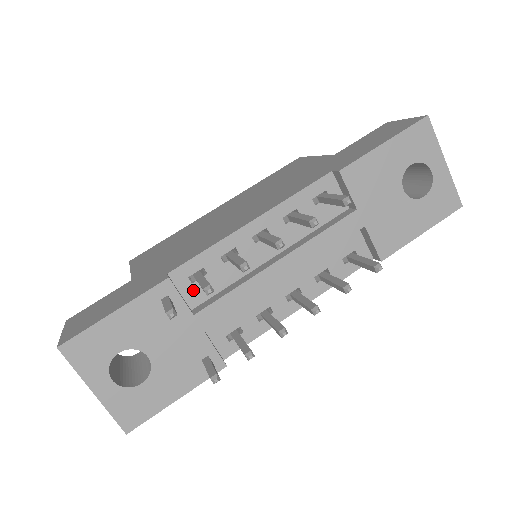
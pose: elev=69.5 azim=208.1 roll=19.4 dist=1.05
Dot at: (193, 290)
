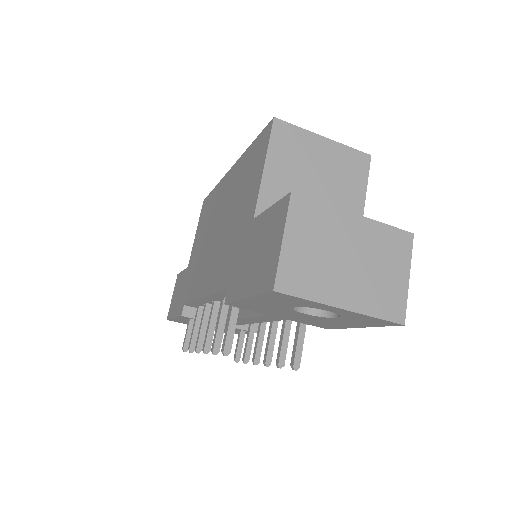
Dot at: occluded
